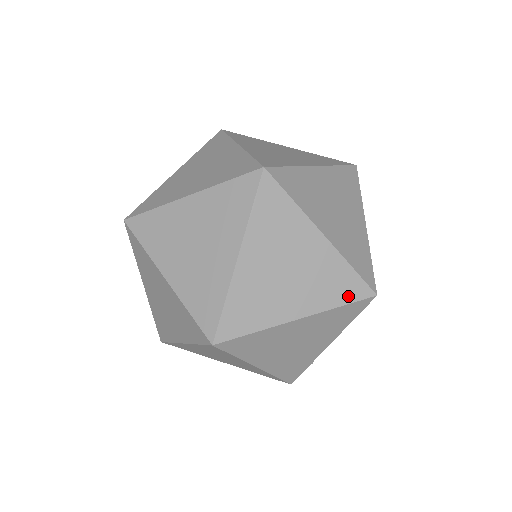
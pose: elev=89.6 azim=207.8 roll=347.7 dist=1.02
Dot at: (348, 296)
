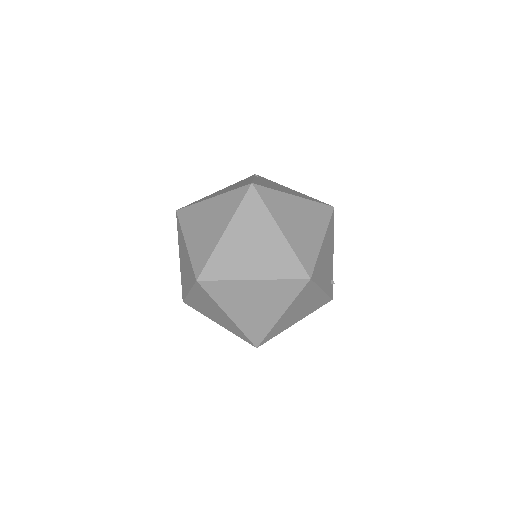
Dot at: (295, 291)
